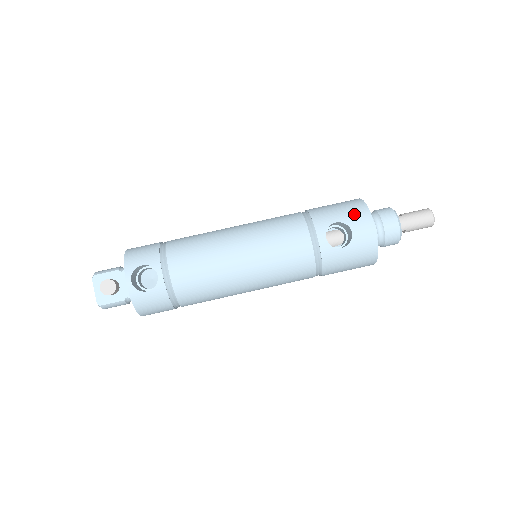
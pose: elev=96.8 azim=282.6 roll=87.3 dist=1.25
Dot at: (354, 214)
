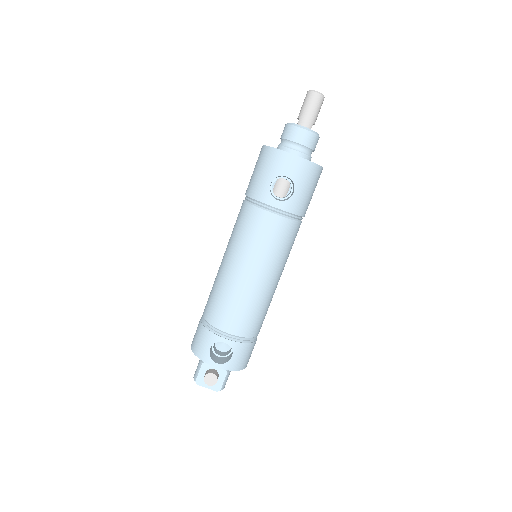
Dot at: (273, 164)
